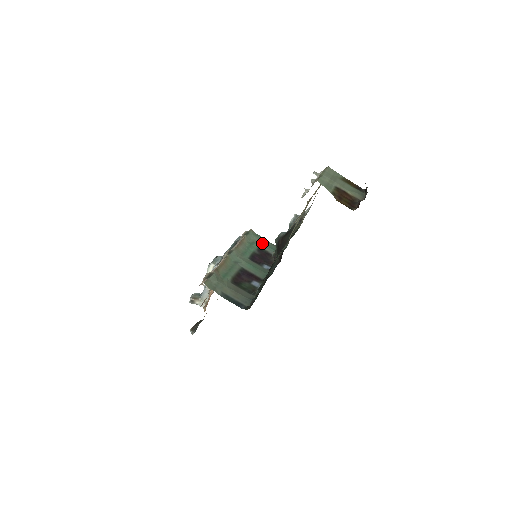
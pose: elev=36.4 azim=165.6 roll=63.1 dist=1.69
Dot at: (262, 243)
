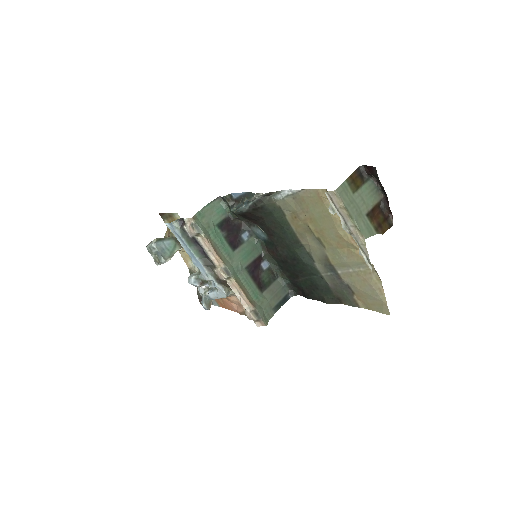
Dot at: (212, 217)
